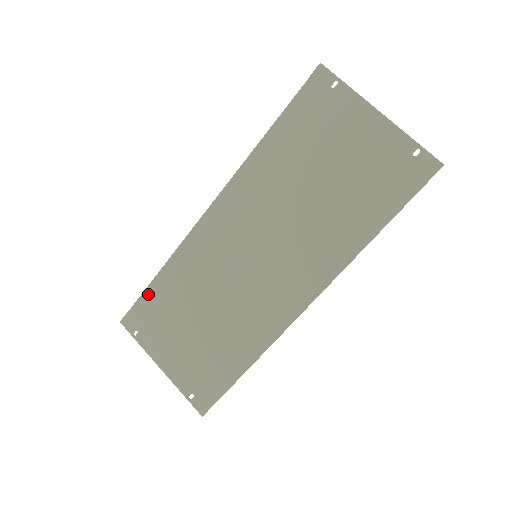
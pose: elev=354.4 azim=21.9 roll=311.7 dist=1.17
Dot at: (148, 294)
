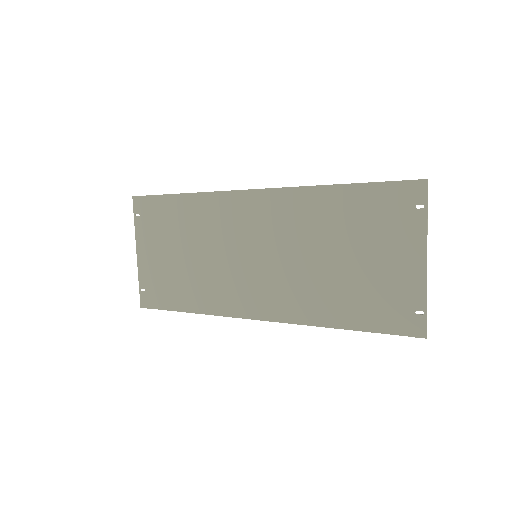
Dot at: (165, 200)
